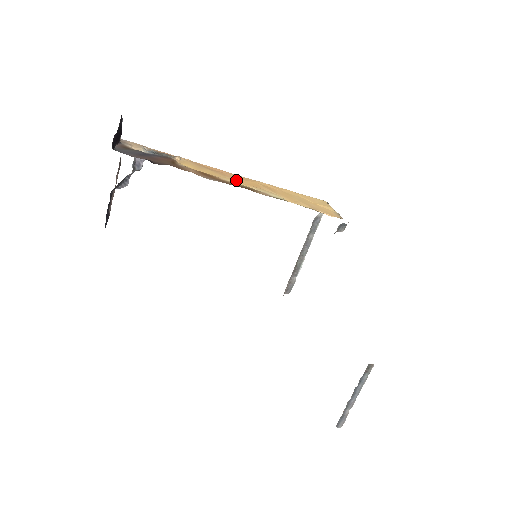
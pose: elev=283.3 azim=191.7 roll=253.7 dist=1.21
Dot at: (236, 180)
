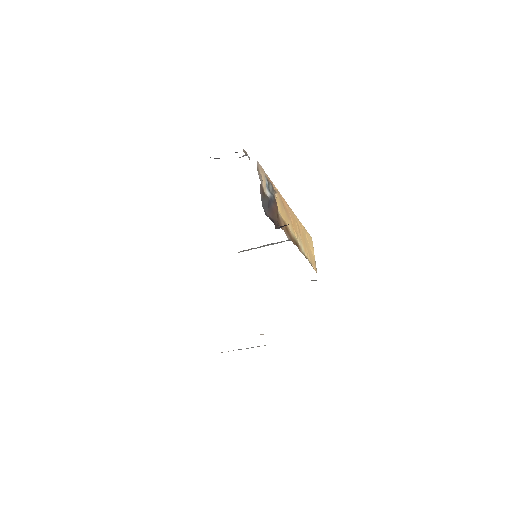
Dot at: (292, 224)
